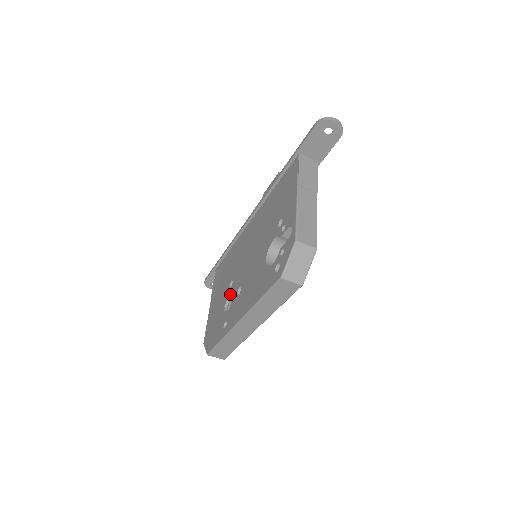
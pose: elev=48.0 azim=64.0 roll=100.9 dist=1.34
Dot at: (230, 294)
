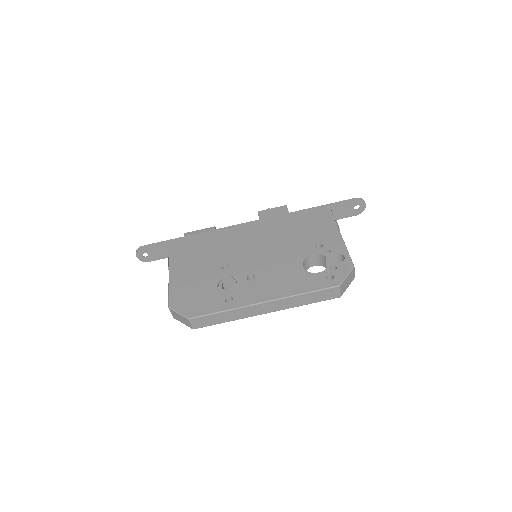
Dot at: (229, 275)
